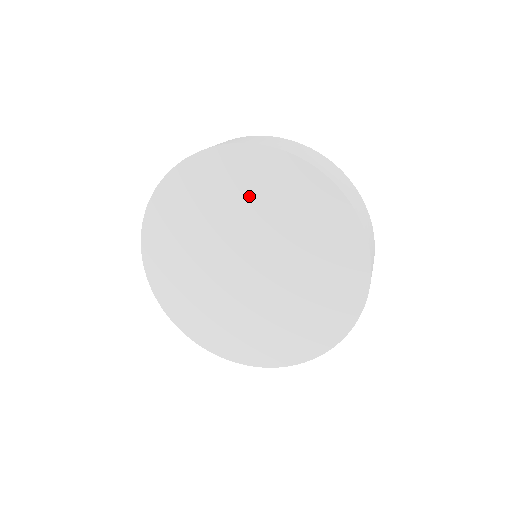
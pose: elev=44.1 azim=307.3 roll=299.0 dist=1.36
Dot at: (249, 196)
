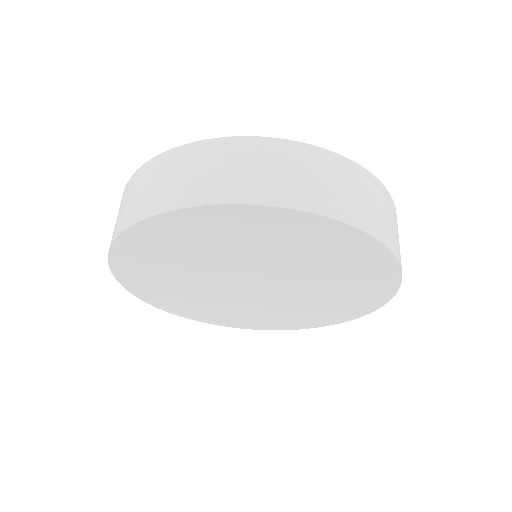
Dot at: (298, 251)
